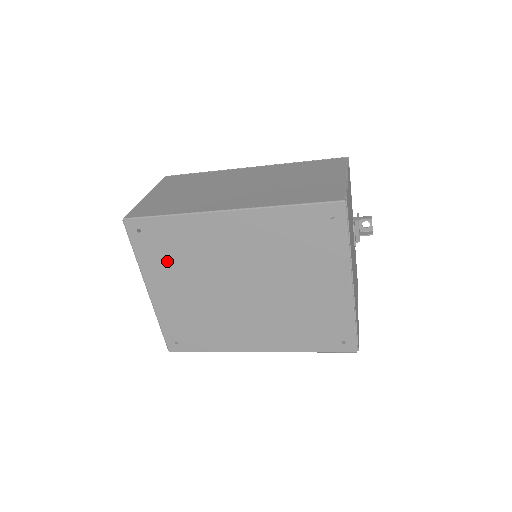
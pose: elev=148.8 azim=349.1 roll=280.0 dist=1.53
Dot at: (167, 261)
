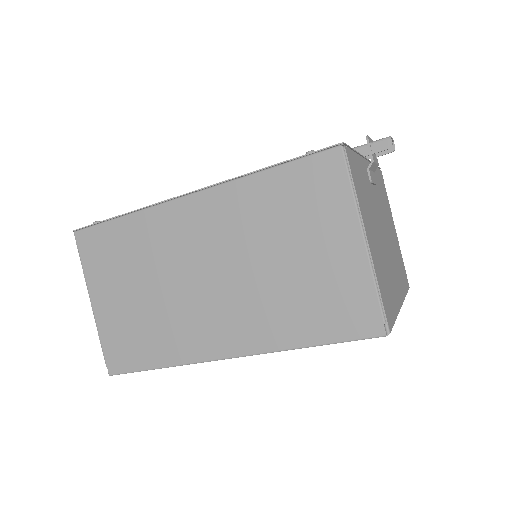
Dot at: occluded
